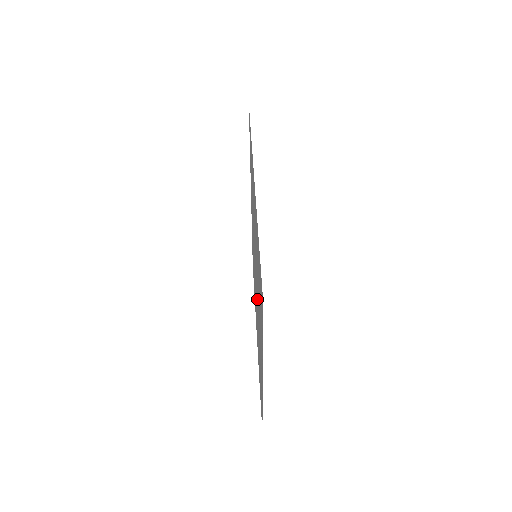
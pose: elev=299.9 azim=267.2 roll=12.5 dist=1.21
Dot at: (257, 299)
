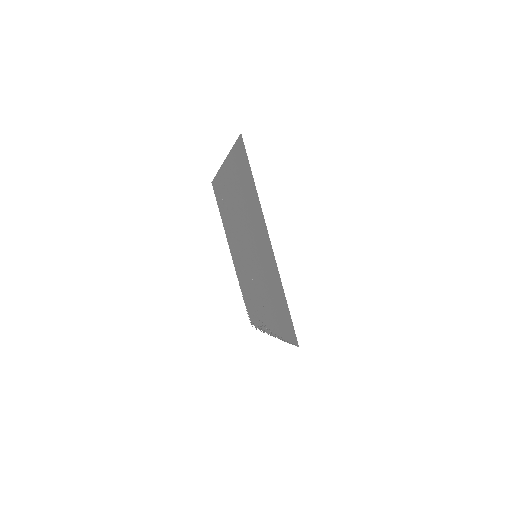
Dot at: (253, 274)
